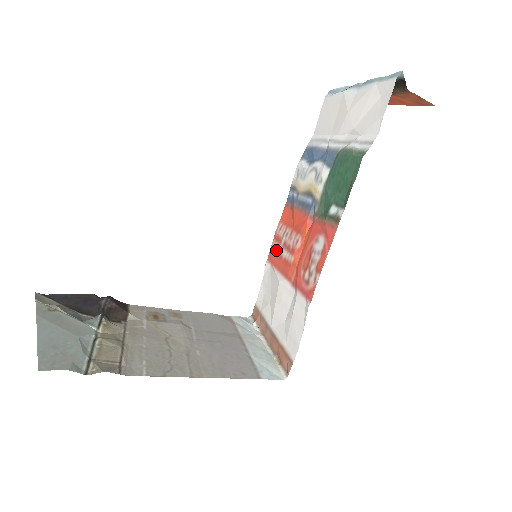
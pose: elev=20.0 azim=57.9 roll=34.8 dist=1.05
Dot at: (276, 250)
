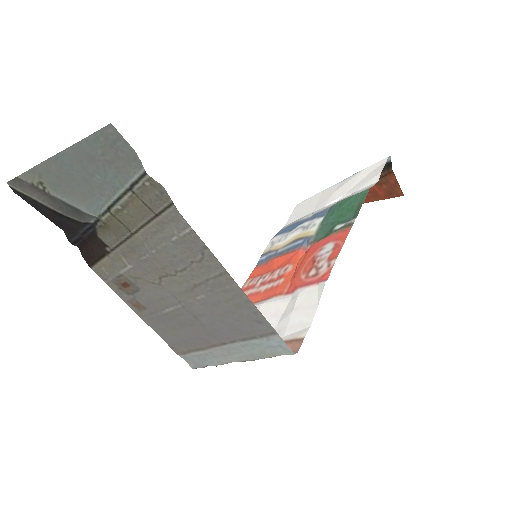
Dot at: (247, 294)
